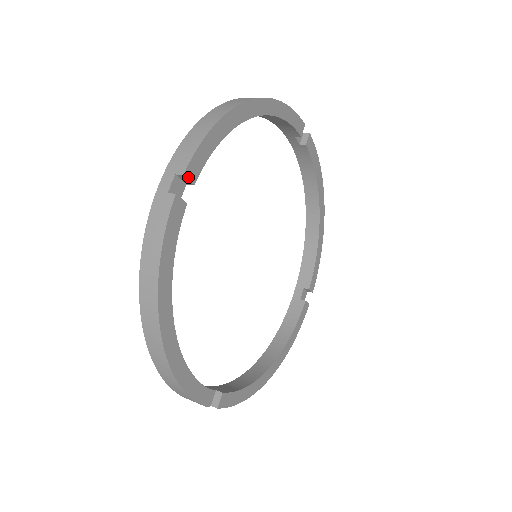
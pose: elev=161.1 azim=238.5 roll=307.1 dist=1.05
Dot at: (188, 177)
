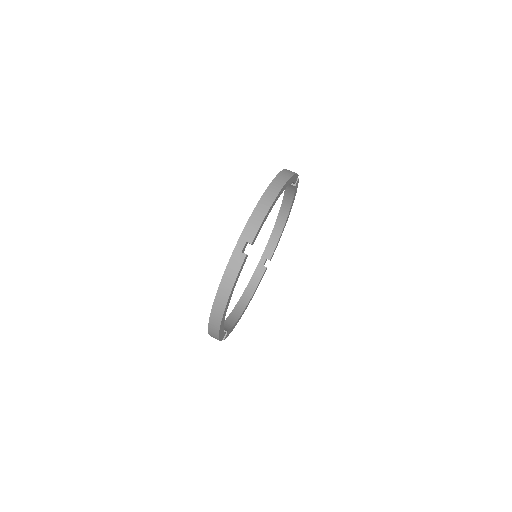
Dot at: occluded
